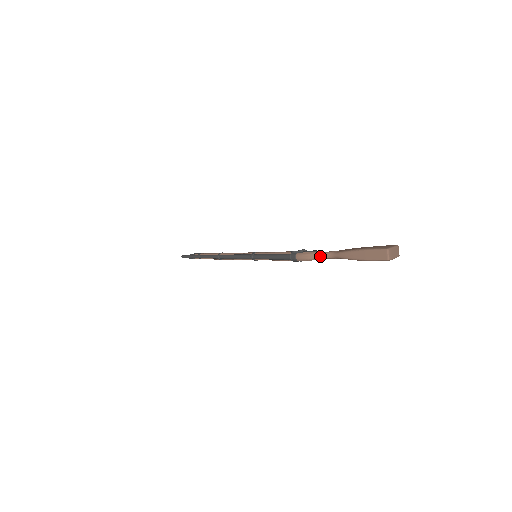
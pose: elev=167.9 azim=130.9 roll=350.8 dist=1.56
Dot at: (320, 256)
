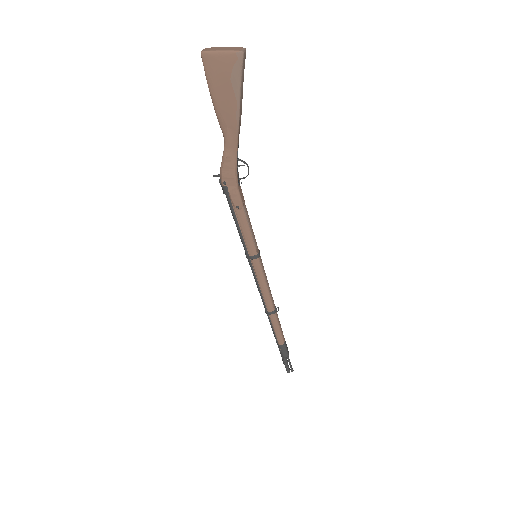
Dot at: (223, 153)
